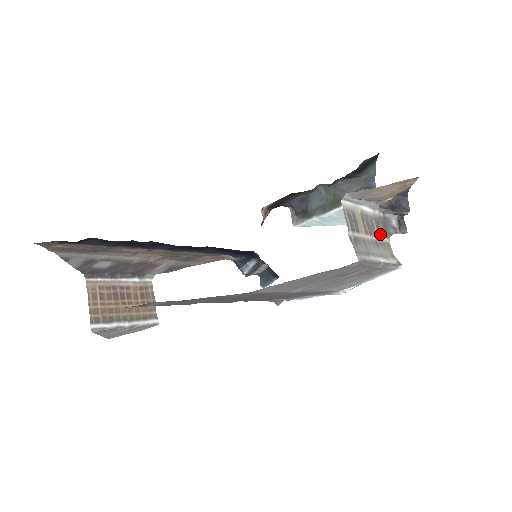
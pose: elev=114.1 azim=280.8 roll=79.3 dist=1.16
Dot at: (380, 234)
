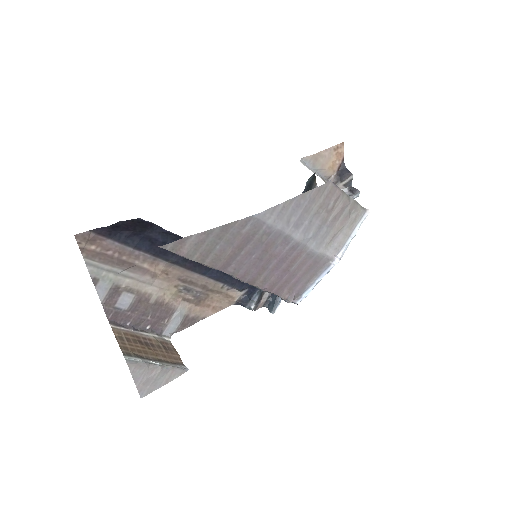
Dot at: occluded
